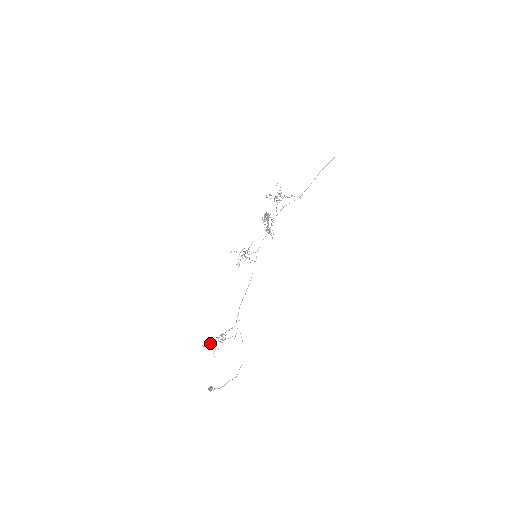
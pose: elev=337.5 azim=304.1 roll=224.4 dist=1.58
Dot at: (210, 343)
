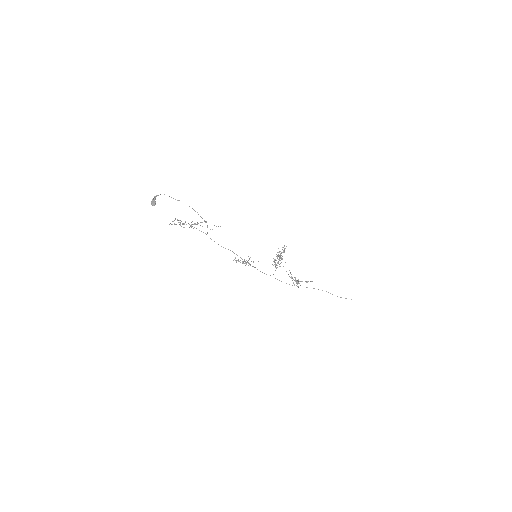
Dot at: occluded
